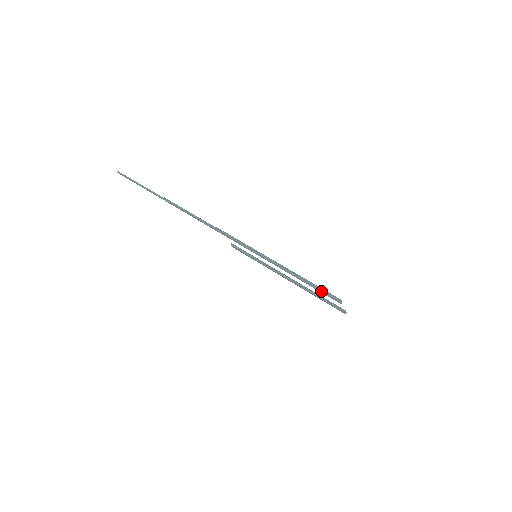
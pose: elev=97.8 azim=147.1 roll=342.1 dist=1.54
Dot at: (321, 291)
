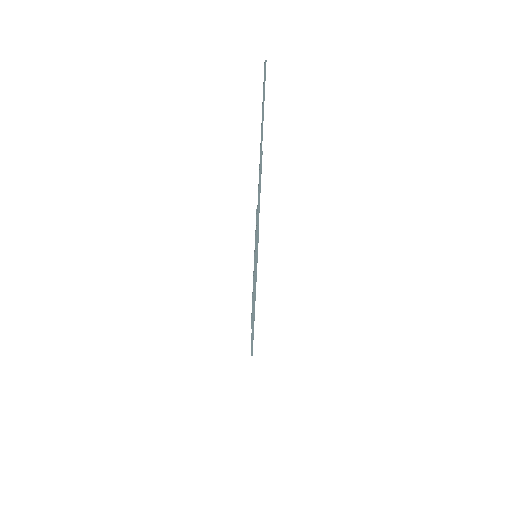
Dot at: occluded
